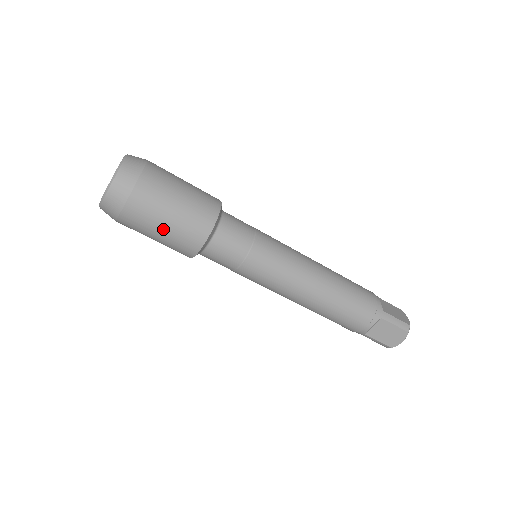
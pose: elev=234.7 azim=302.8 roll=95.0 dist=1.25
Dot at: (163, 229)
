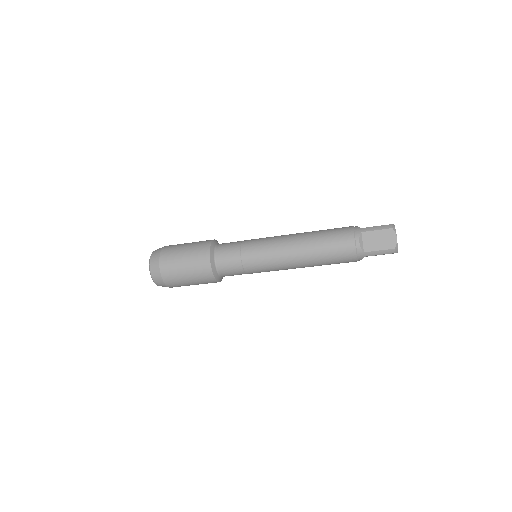
Dot at: occluded
